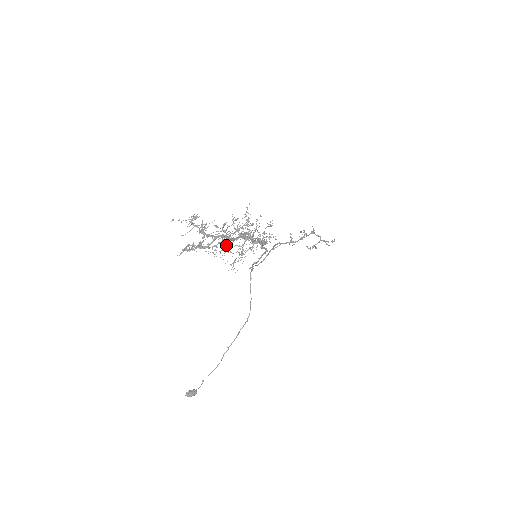
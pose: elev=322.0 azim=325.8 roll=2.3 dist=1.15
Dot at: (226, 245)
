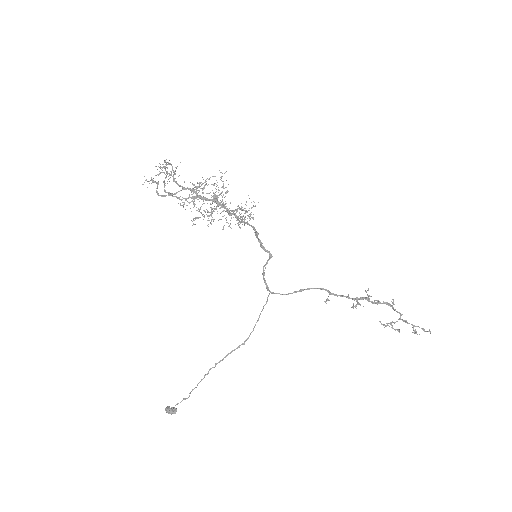
Dot at: occluded
